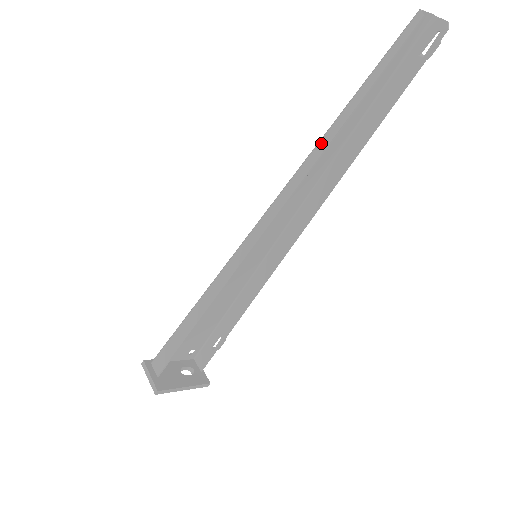
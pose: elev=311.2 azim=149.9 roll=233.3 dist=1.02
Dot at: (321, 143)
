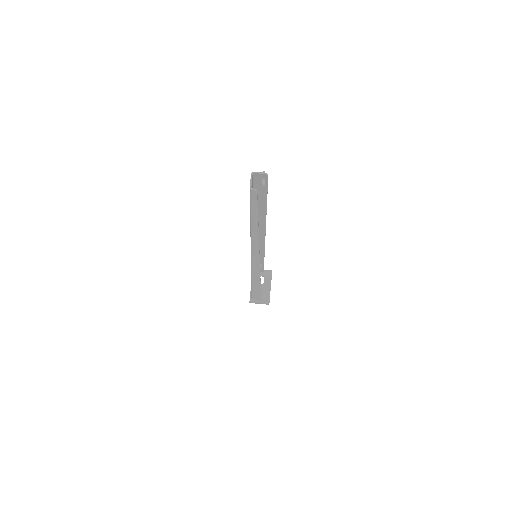
Dot at: (254, 236)
